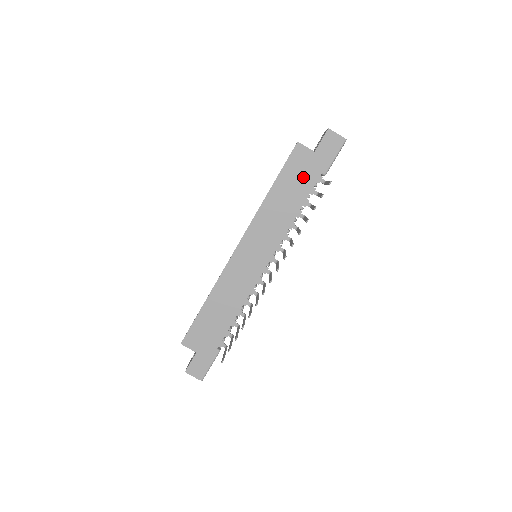
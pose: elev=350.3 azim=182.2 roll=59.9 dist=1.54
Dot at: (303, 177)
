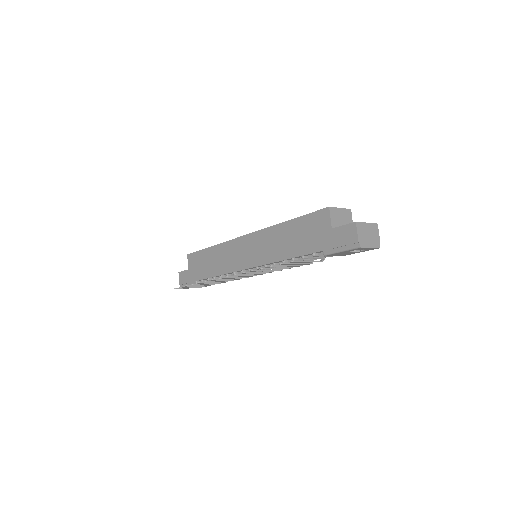
Dot at: (310, 238)
